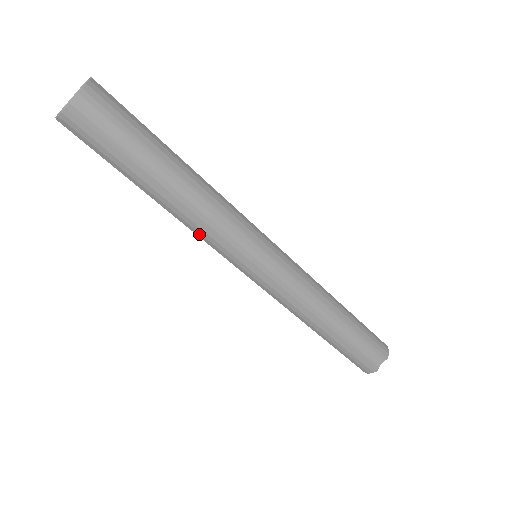
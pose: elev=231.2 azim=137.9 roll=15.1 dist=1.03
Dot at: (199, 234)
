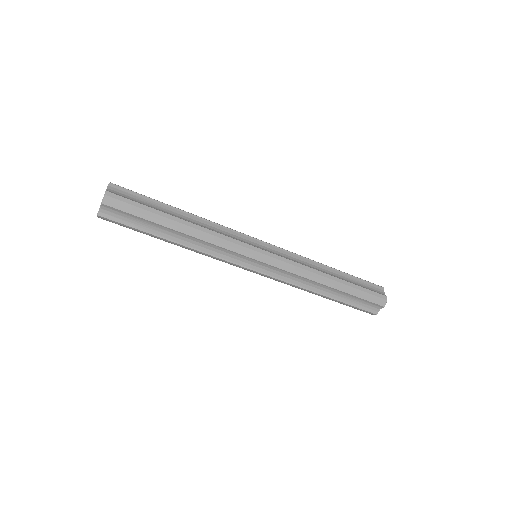
Dot at: occluded
